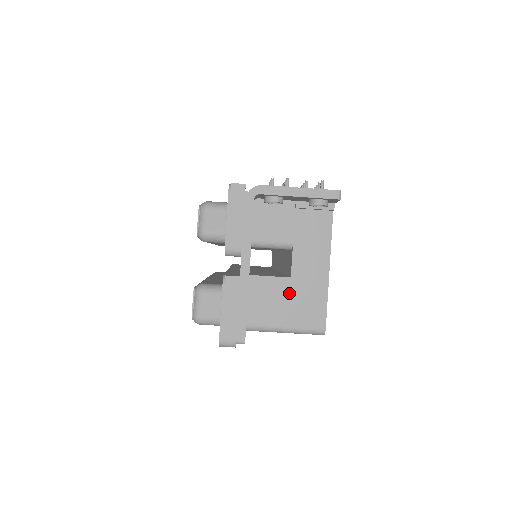
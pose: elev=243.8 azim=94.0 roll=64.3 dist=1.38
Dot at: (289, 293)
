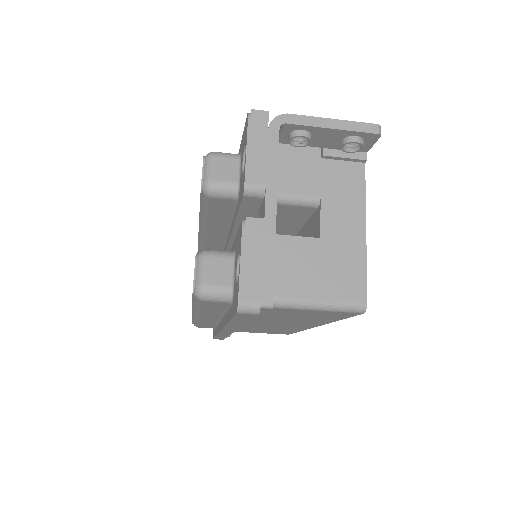
Dot at: (319, 257)
